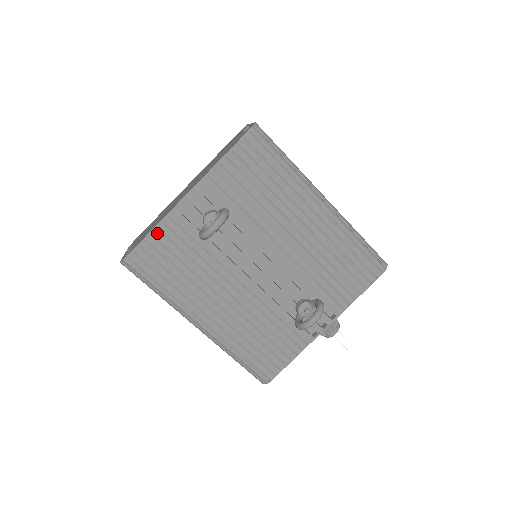
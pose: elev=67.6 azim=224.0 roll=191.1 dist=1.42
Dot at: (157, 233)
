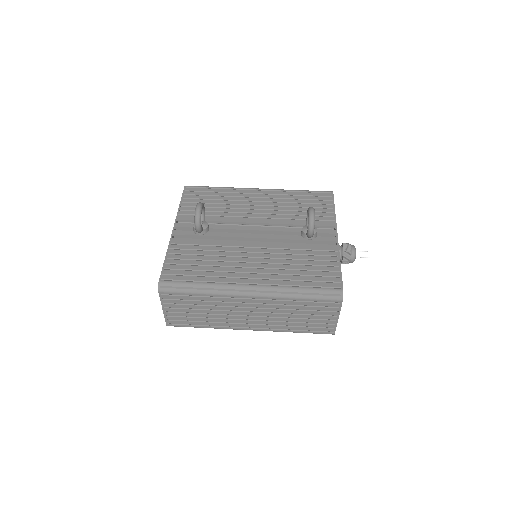
Dot at: (170, 256)
